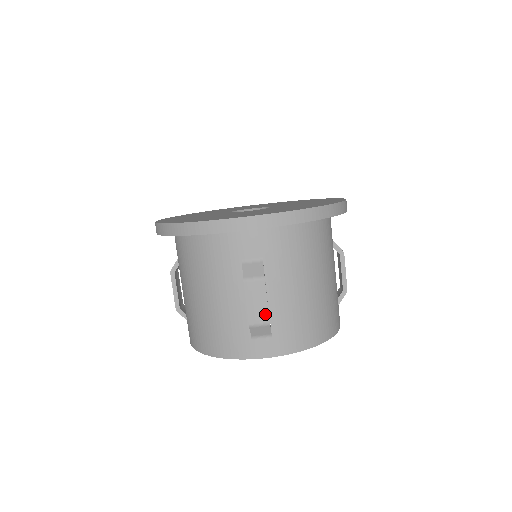
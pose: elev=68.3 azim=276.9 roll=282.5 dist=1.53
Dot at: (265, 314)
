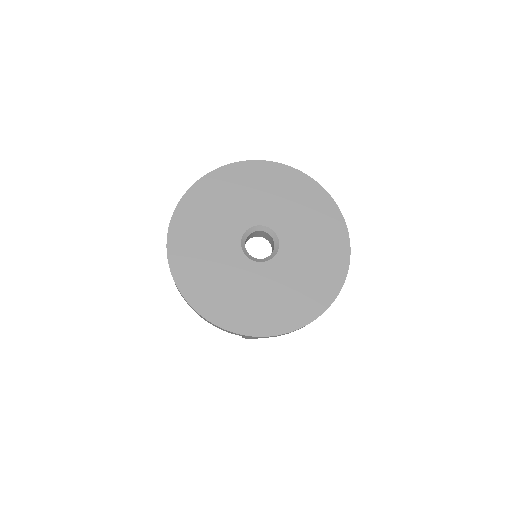
Dot at: (255, 338)
